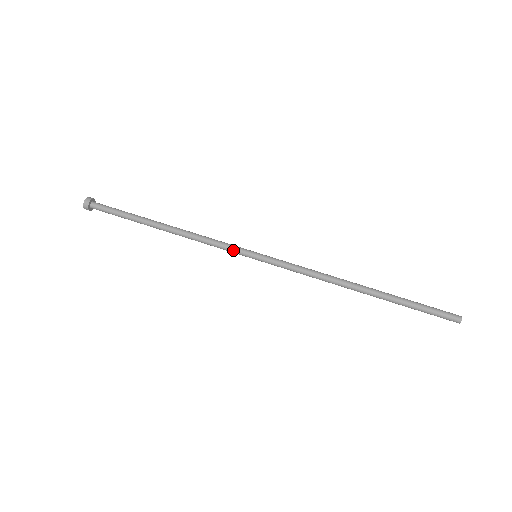
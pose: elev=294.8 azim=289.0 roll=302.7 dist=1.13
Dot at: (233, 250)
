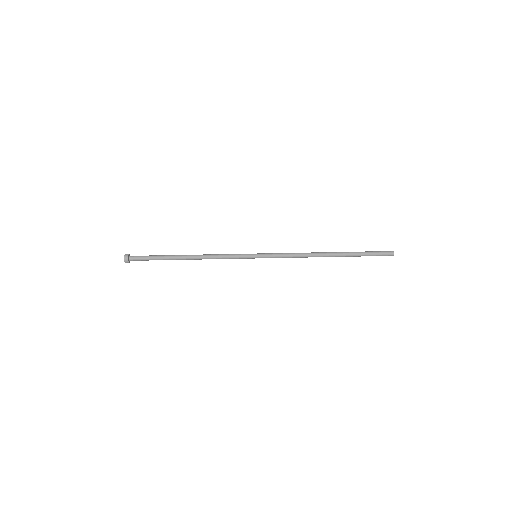
Dot at: (240, 254)
